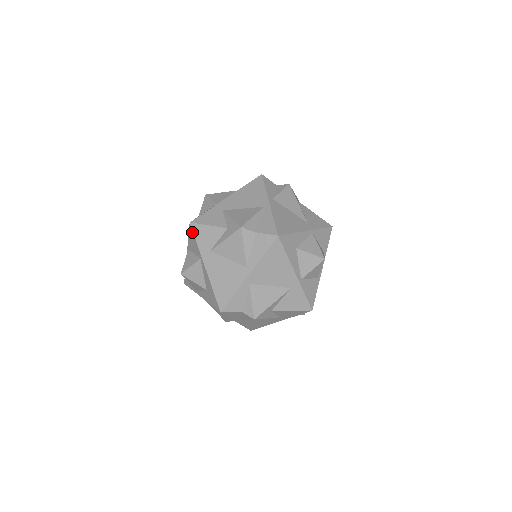
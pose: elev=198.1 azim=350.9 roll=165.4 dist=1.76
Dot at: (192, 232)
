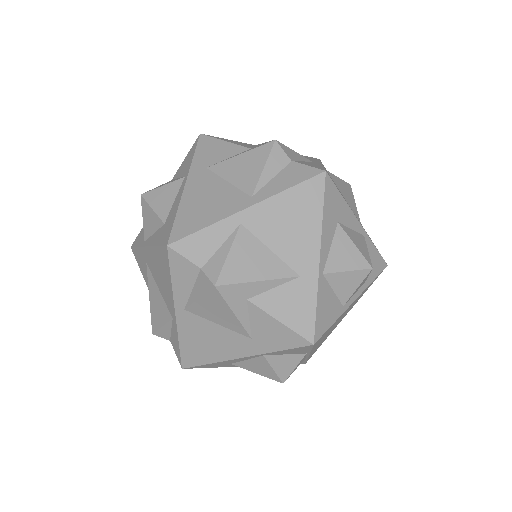
Dot at: (196, 144)
